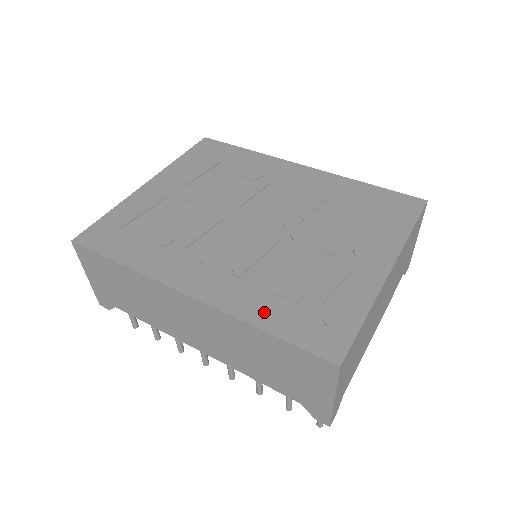
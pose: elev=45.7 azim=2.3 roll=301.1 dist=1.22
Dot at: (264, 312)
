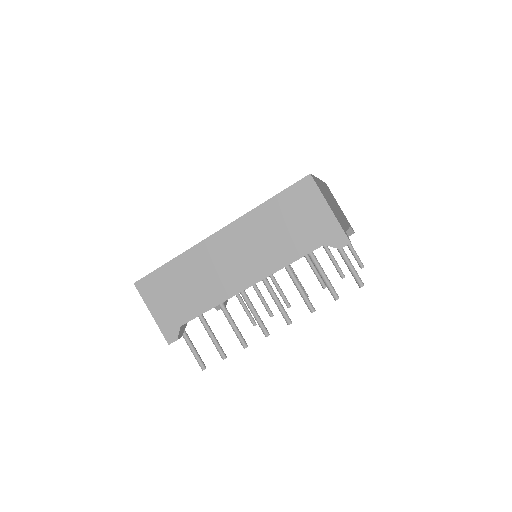
Dot at: occluded
